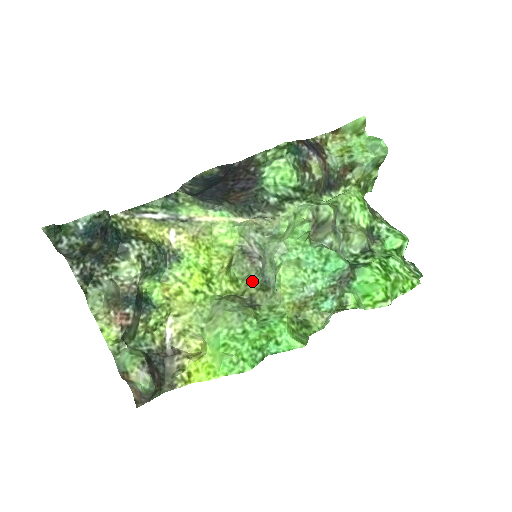
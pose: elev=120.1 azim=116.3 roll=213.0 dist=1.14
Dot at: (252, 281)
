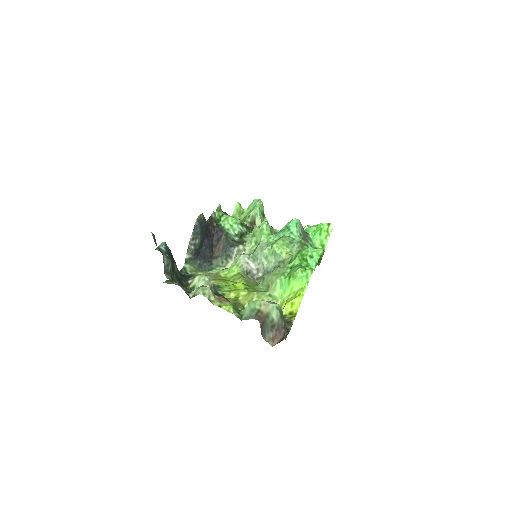
Dot at: occluded
